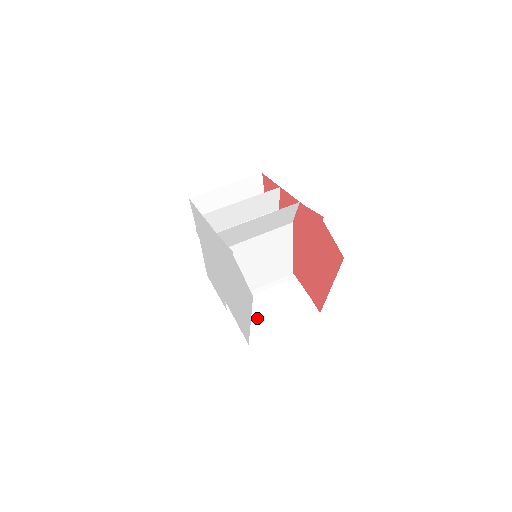
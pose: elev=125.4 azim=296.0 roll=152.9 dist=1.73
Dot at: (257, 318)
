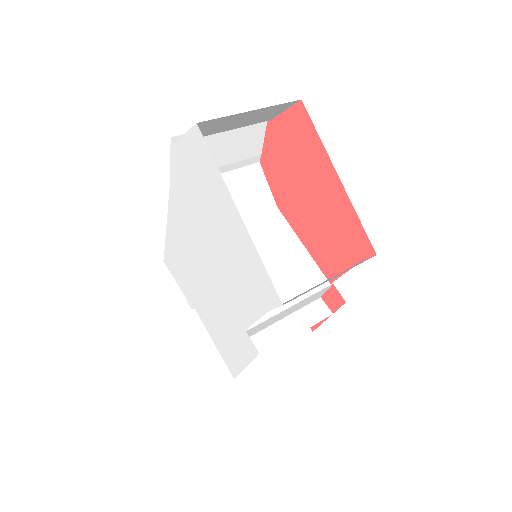
Dot at: occluded
